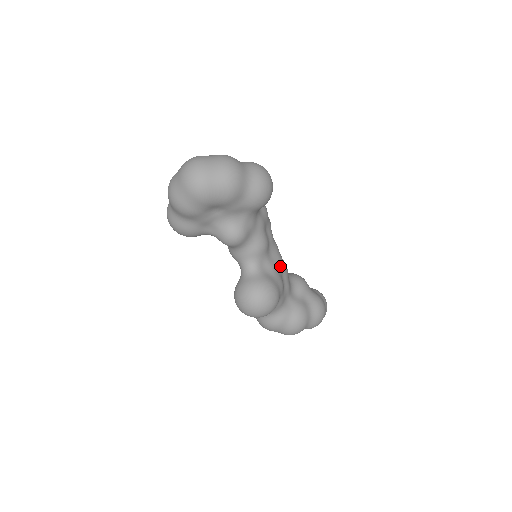
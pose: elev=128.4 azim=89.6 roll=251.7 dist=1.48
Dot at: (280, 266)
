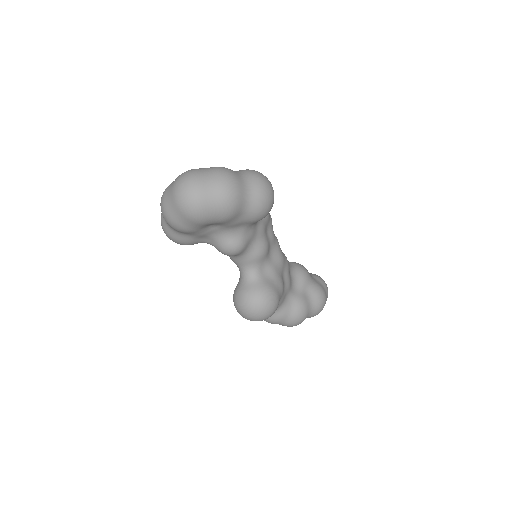
Dot at: (281, 266)
